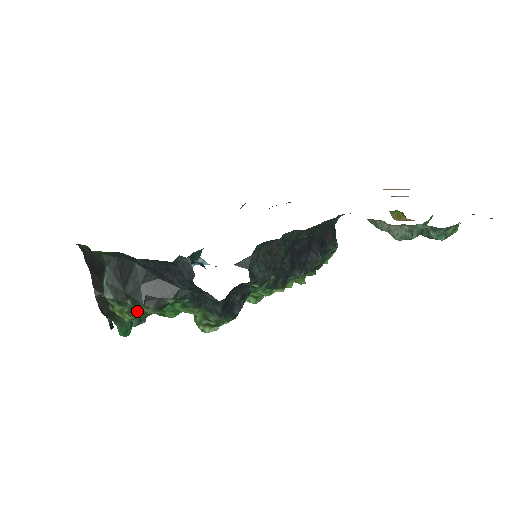
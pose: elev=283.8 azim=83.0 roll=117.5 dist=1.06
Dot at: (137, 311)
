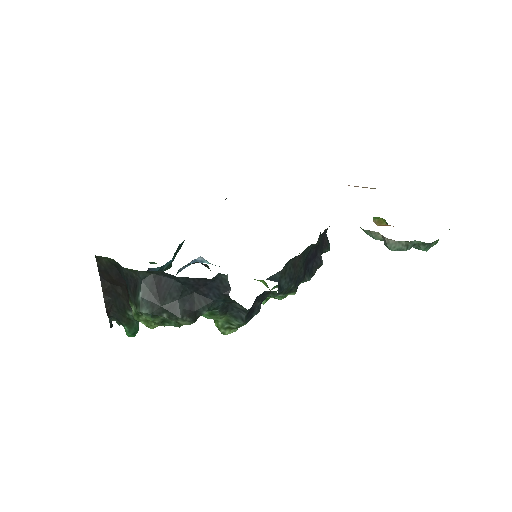
Dot at: (169, 322)
